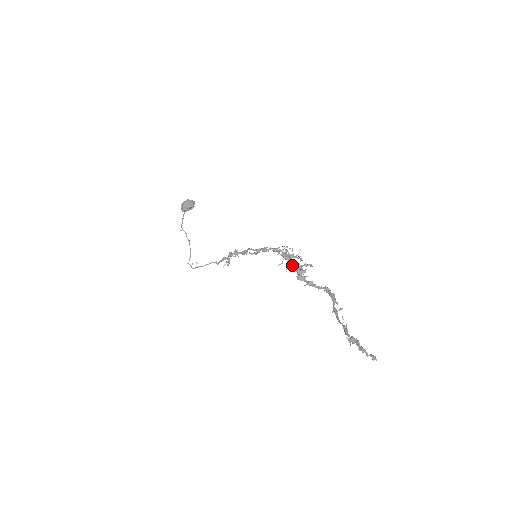
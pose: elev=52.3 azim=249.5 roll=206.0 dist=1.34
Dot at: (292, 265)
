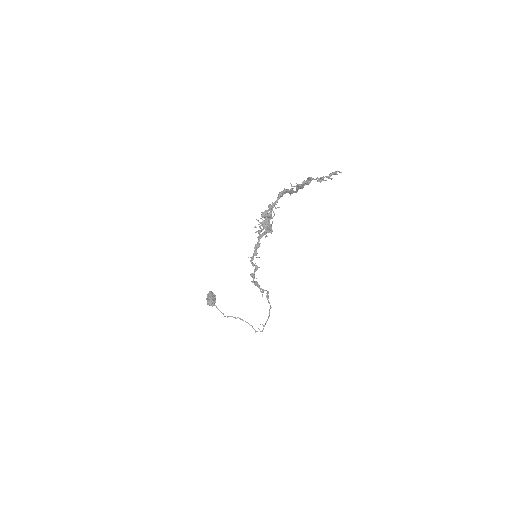
Dot at: occluded
